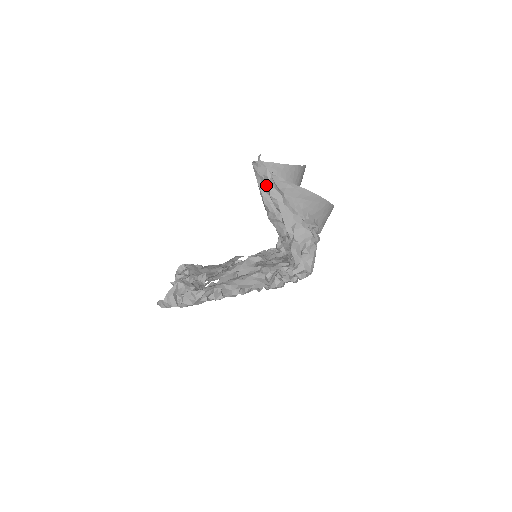
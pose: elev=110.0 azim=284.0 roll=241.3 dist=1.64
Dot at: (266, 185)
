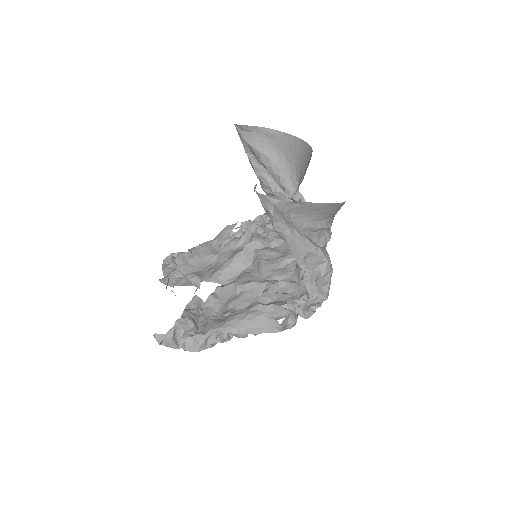
Dot at: (257, 157)
